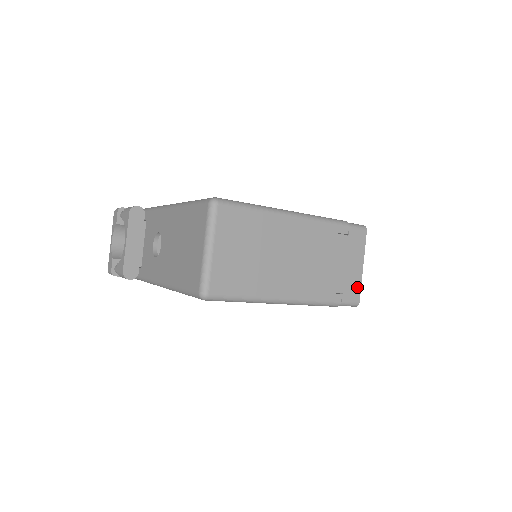
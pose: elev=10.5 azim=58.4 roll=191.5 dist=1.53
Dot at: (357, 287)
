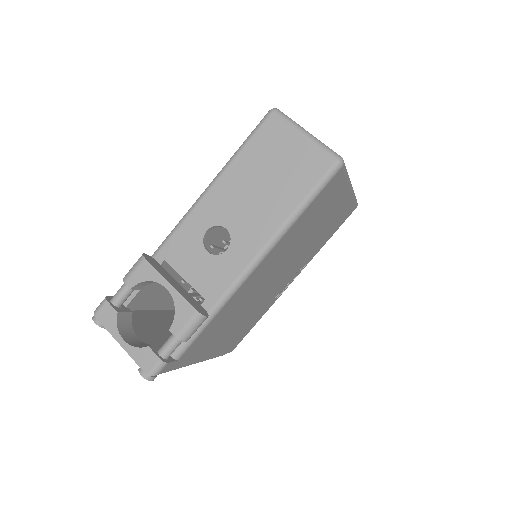
Dot at: occluded
